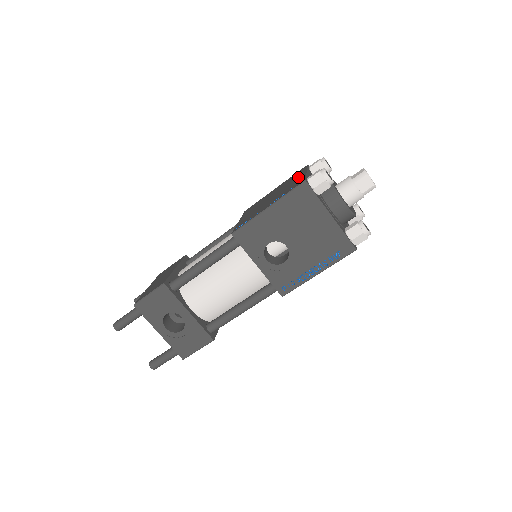
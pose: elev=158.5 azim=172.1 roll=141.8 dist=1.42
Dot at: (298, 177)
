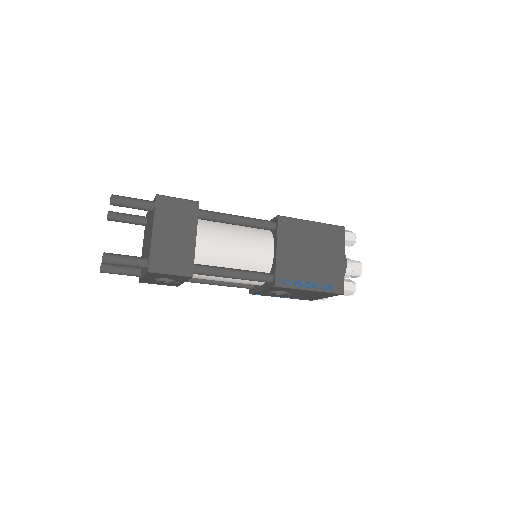
Dot at: (337, 258)
